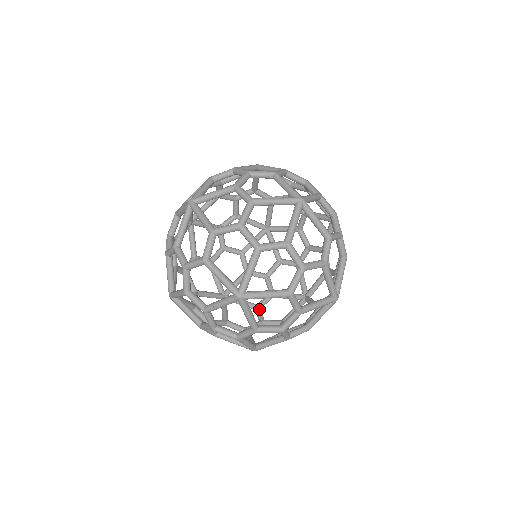
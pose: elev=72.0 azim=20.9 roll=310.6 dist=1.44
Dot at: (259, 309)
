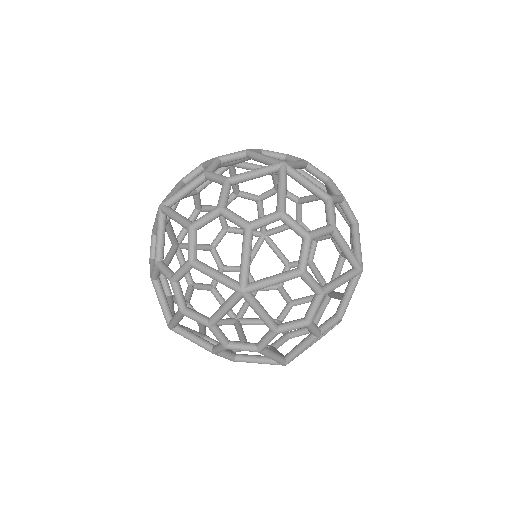
Dot at: occluded
